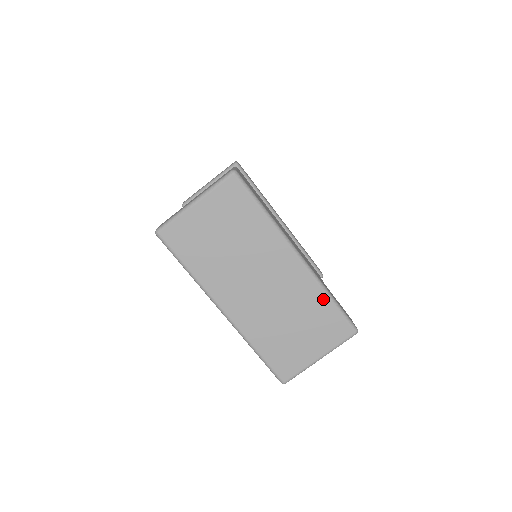
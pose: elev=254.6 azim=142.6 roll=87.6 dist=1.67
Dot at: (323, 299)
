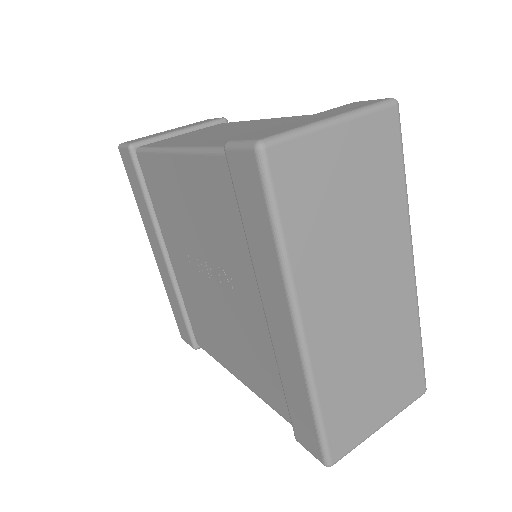
Dot at: (415, 337)
